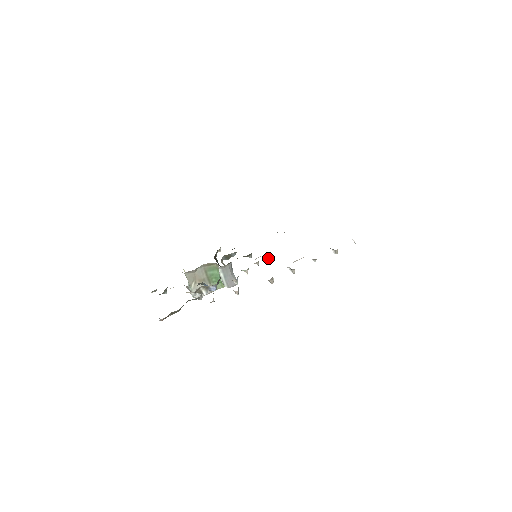
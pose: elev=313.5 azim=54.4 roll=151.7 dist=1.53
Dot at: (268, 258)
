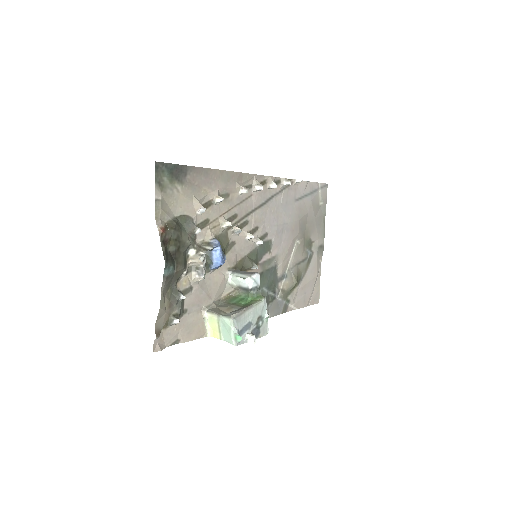
Dot at: (262, 241)
